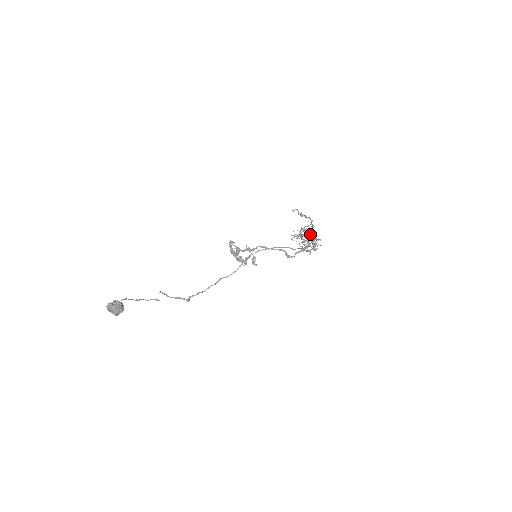
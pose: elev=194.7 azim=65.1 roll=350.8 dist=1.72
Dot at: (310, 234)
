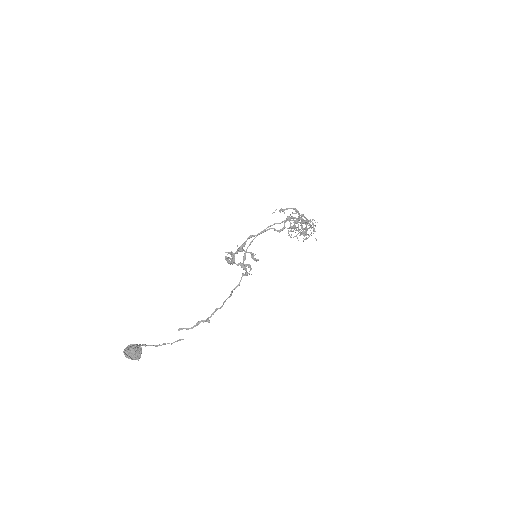
Dot at: (299, 218)
